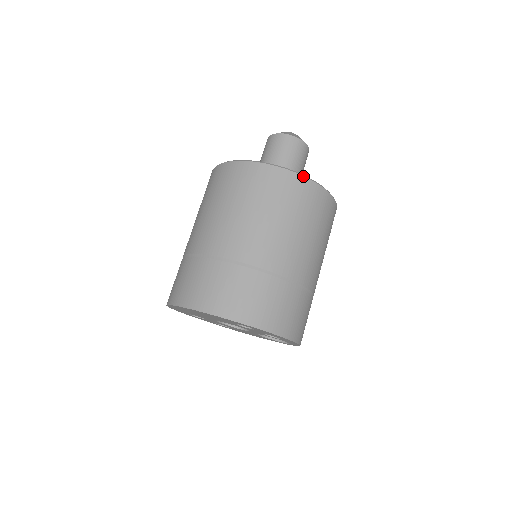
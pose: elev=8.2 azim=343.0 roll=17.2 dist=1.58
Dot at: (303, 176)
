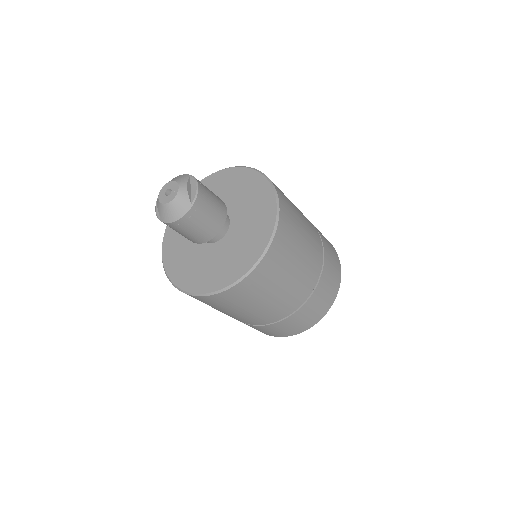
Dot at: (243, 279)
